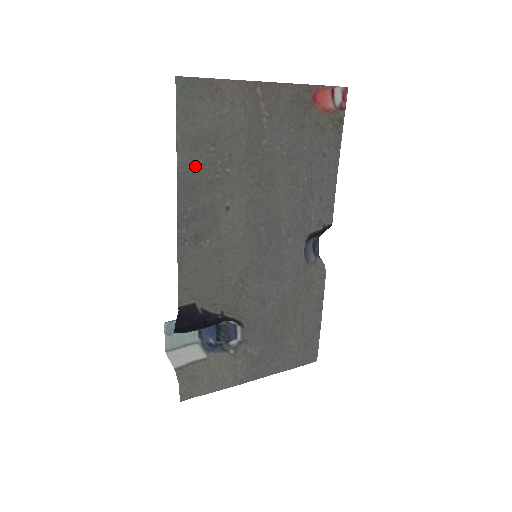
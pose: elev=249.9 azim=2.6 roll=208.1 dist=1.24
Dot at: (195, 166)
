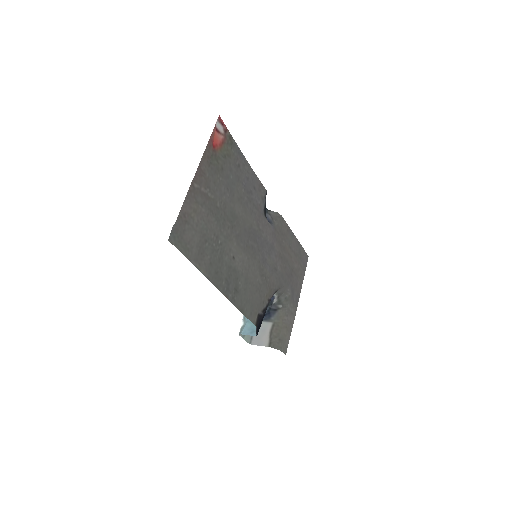
Dot at: (209, 263)
